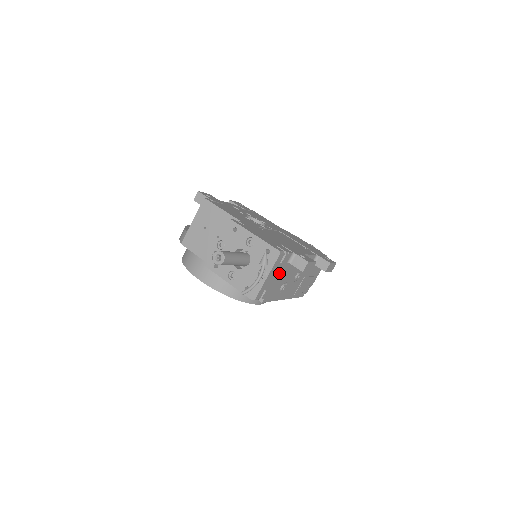
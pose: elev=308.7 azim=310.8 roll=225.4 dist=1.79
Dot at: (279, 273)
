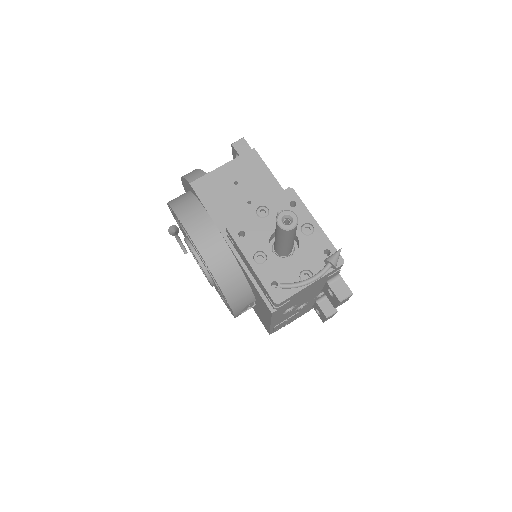
Dot at: (312, 288)
